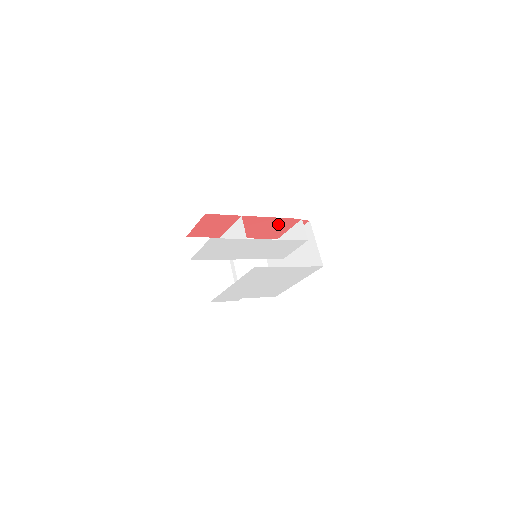
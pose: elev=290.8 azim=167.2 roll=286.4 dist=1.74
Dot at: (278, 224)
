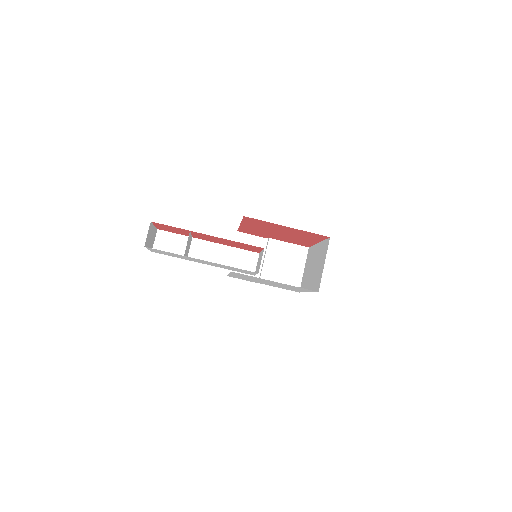
Dot at: (242, 244)
